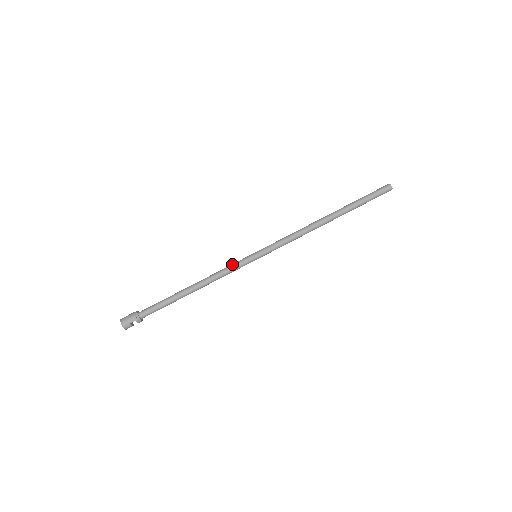
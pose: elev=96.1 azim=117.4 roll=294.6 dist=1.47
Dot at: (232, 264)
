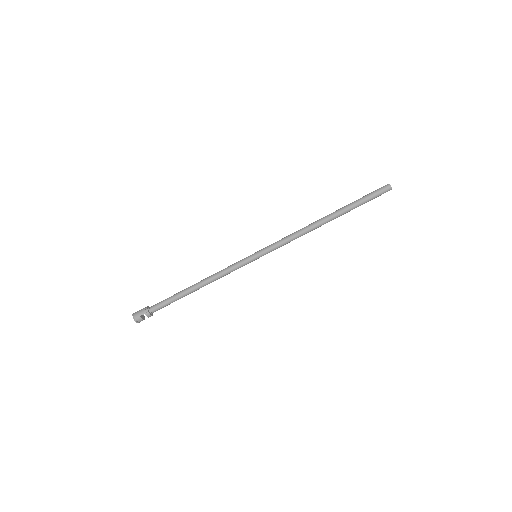
Dot at: occluded
